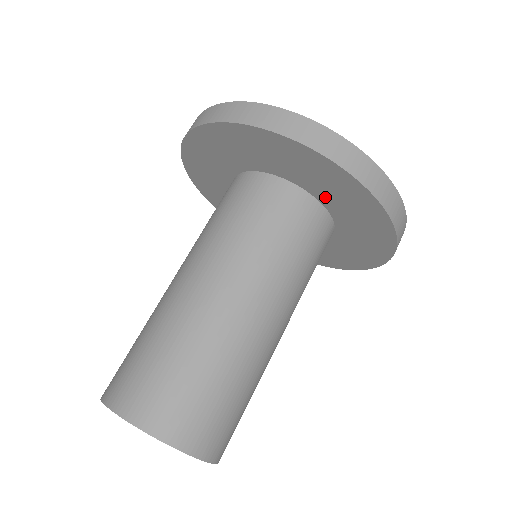
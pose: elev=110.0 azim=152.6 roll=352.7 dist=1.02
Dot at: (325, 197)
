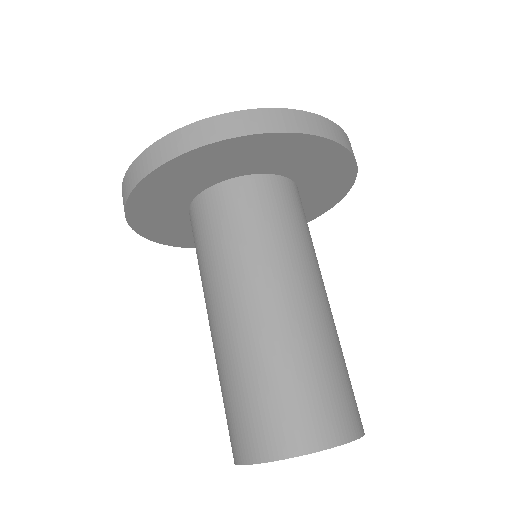
Dot at: (232, 171)
